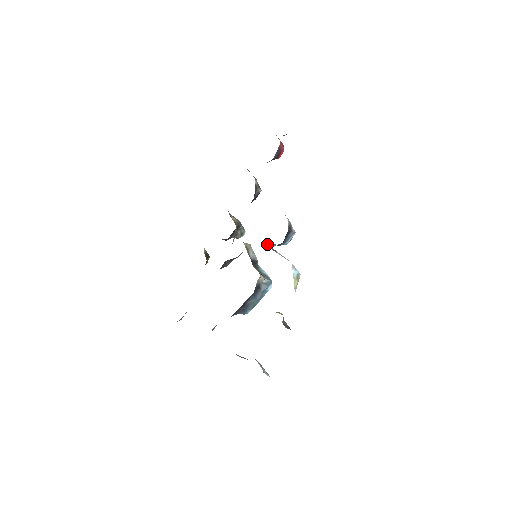
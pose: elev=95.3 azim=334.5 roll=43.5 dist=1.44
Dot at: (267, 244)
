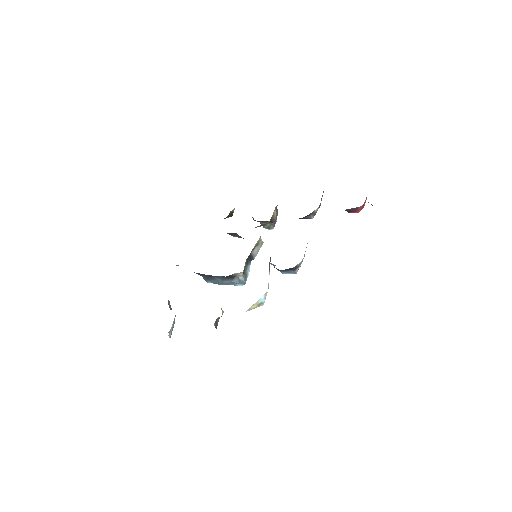
Dot at: occluded
